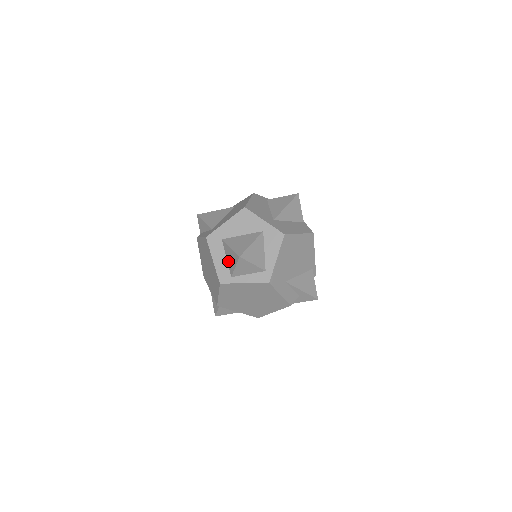
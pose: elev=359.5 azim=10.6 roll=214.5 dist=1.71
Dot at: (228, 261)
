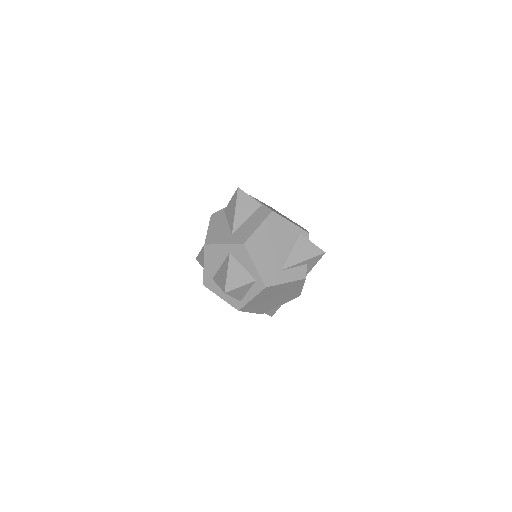
Dot at: occluded
